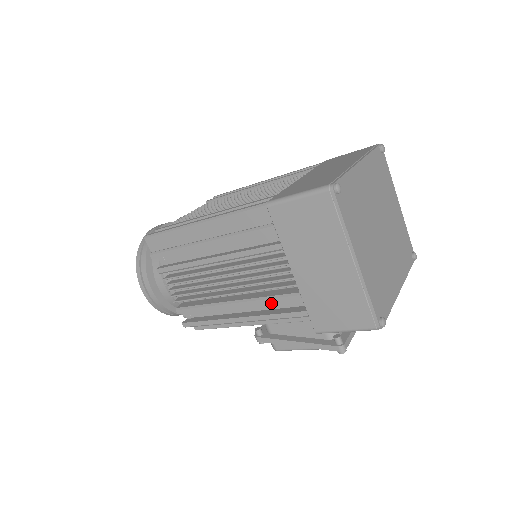
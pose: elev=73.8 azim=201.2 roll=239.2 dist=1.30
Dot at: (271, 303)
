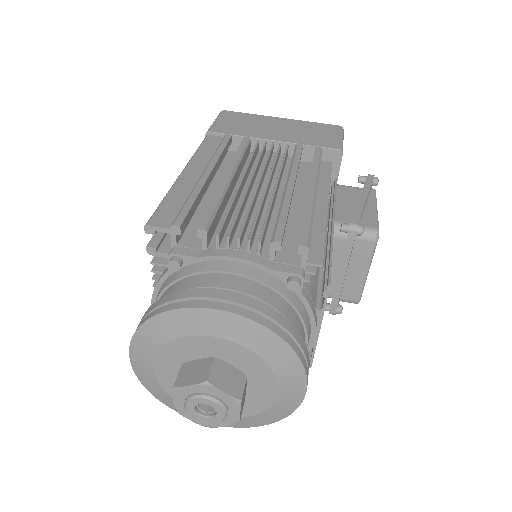
Dot at: (299, 160)
